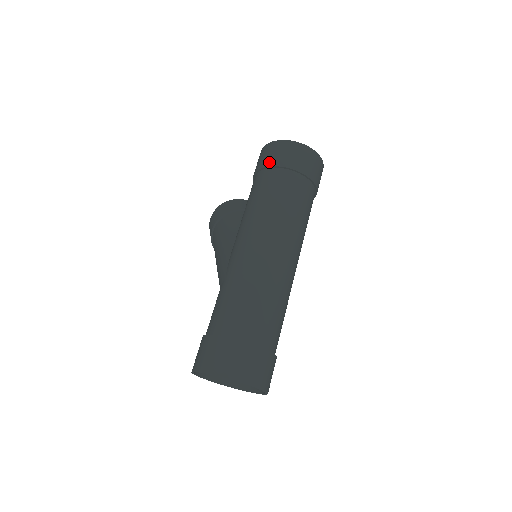
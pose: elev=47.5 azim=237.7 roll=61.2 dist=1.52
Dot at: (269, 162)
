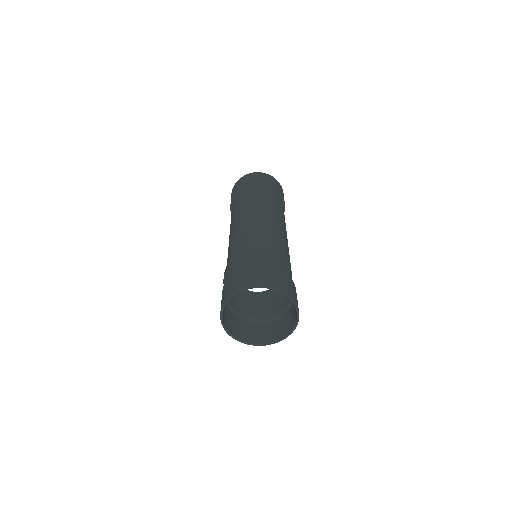
Dot at: (235, 192)
